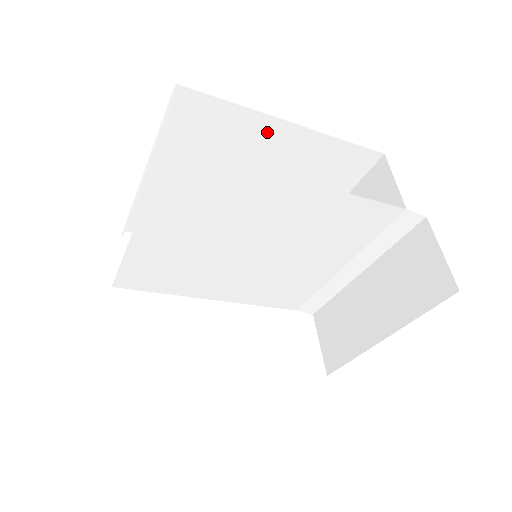
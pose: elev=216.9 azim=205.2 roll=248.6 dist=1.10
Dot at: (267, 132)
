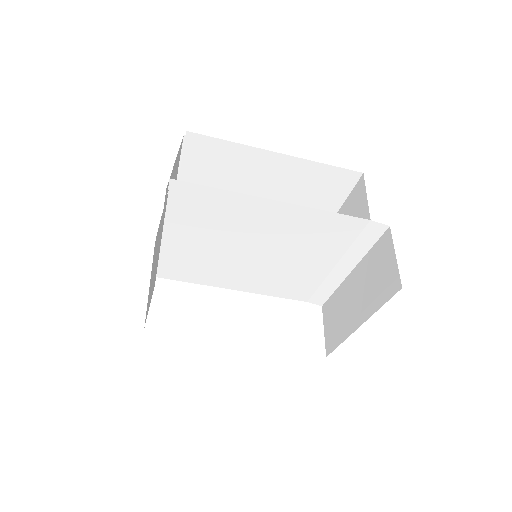
Dot at: (261, 160)
